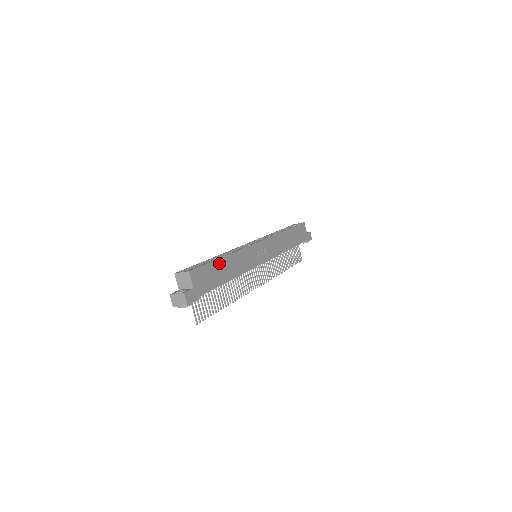
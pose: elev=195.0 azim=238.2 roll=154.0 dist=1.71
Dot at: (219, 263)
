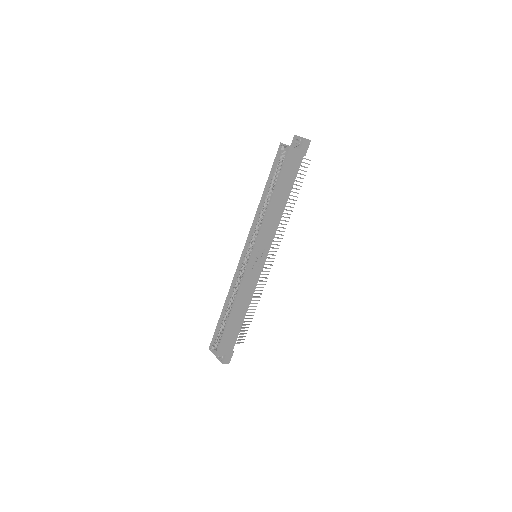
Dot at: (230, 323)
